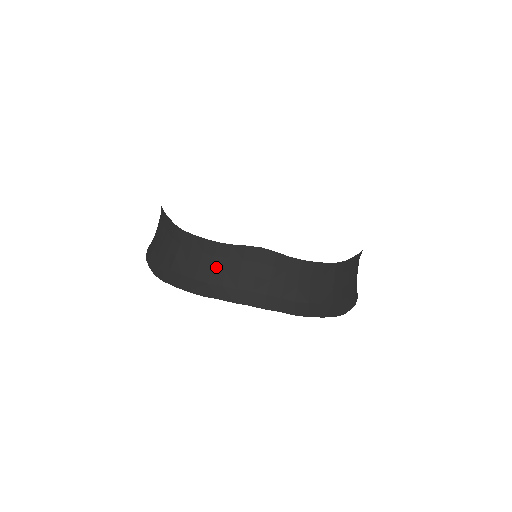
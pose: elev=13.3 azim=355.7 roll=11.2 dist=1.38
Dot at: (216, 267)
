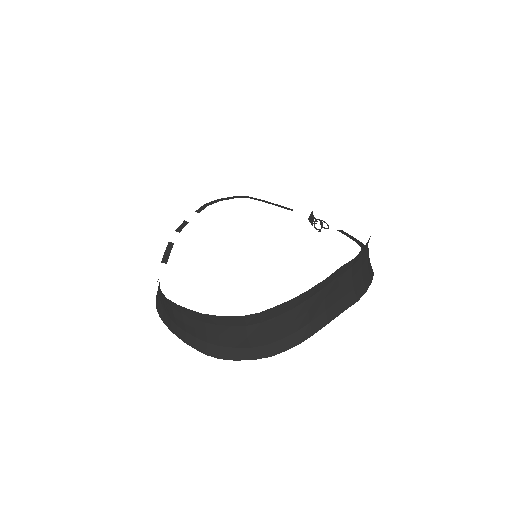
Dot at: (162, 297)
